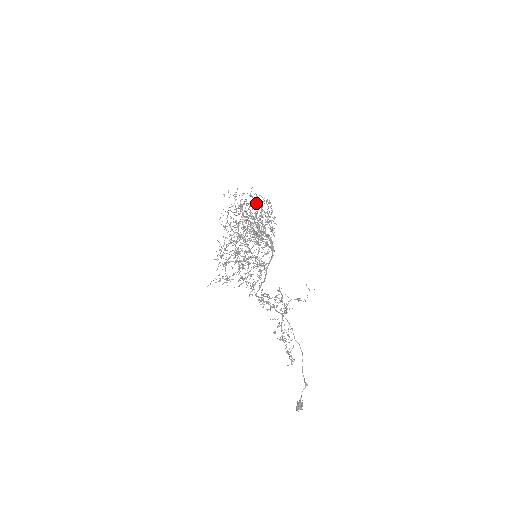
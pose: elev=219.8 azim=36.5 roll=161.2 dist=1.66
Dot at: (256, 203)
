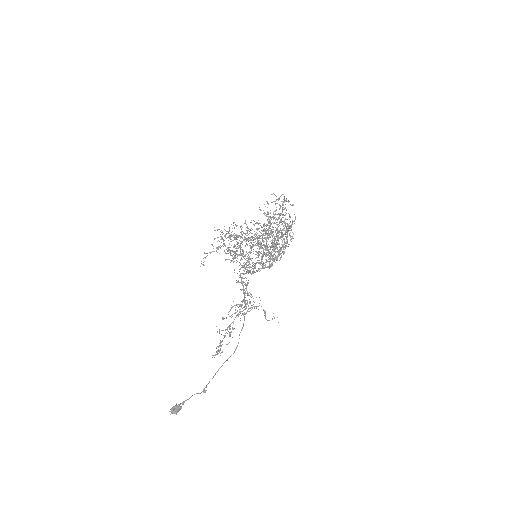
Dot at: occluded
